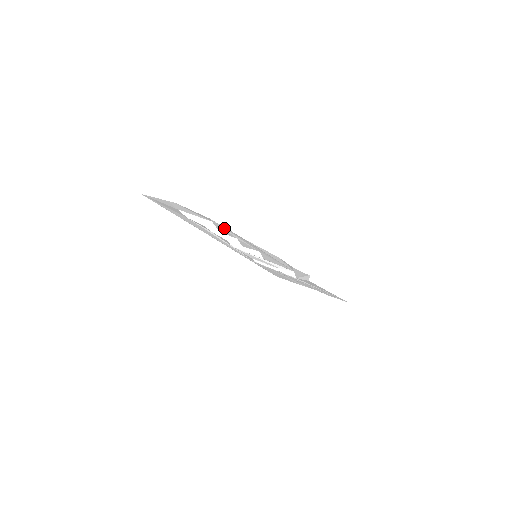
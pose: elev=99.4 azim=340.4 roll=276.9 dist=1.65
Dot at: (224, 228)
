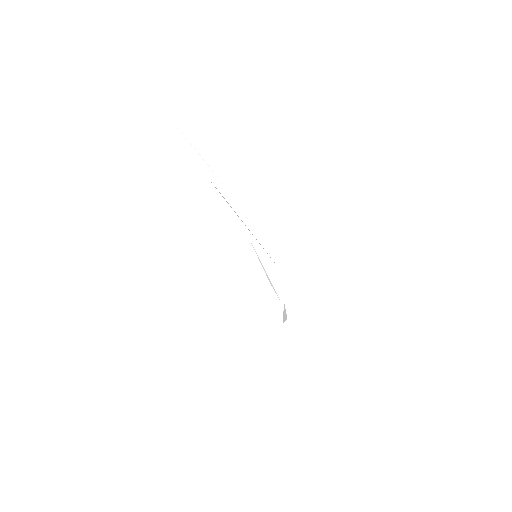
Dot at: occluded
